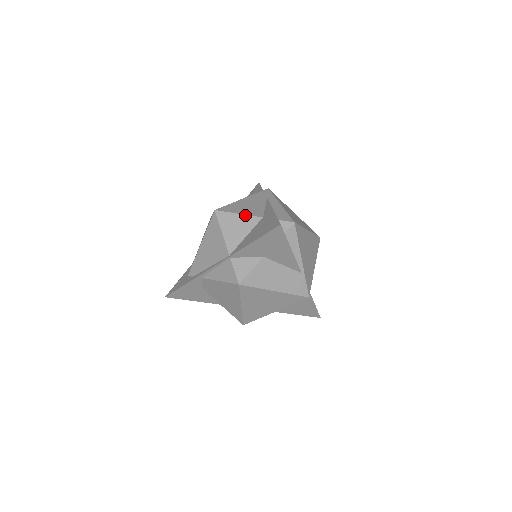
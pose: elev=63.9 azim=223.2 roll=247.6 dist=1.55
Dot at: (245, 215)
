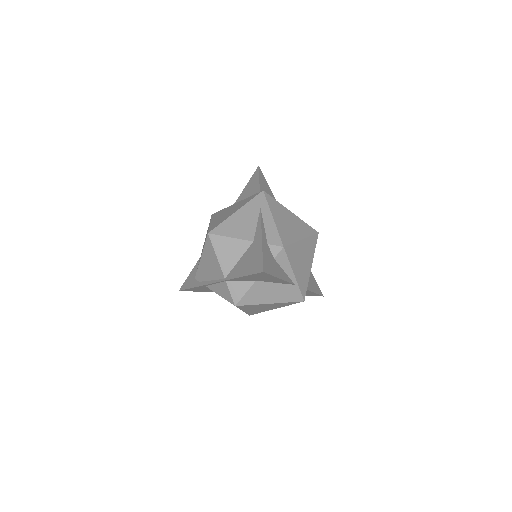
Dot at: (236, 239)
